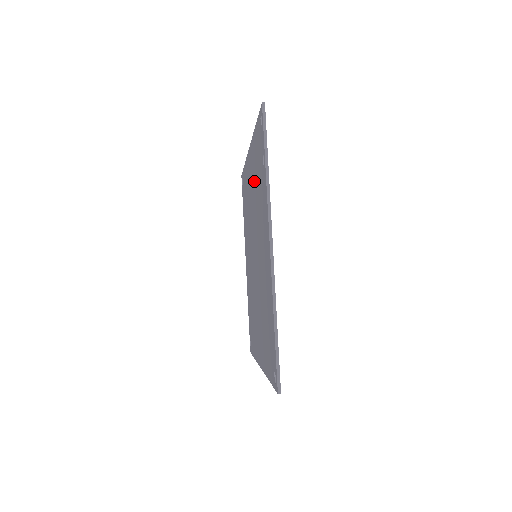
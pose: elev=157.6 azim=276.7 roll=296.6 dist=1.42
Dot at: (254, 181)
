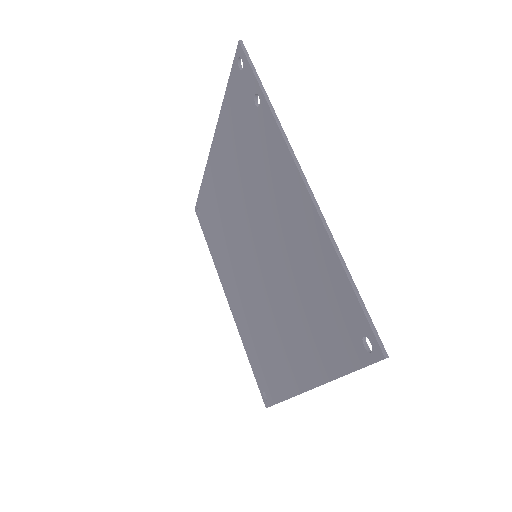
Dot at: (234, 163)
